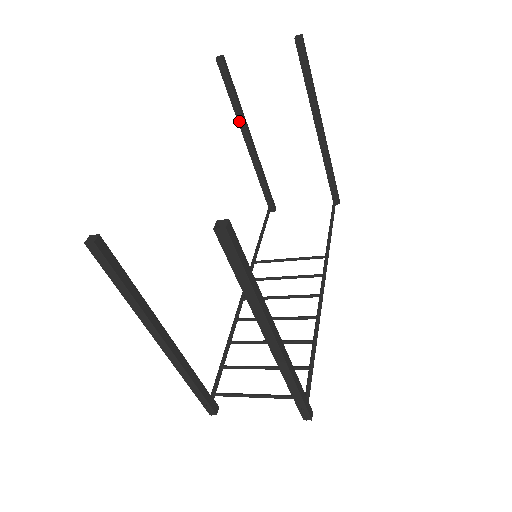
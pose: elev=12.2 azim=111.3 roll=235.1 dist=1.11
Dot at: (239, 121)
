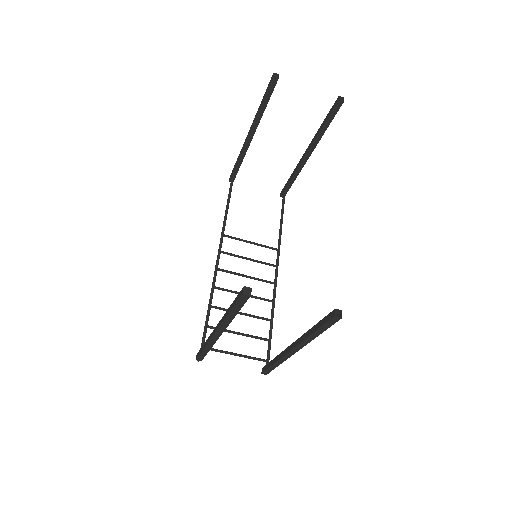
Dot at: (256, 120)
